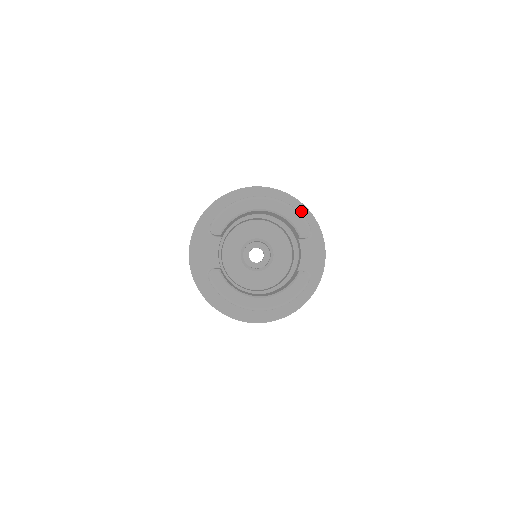
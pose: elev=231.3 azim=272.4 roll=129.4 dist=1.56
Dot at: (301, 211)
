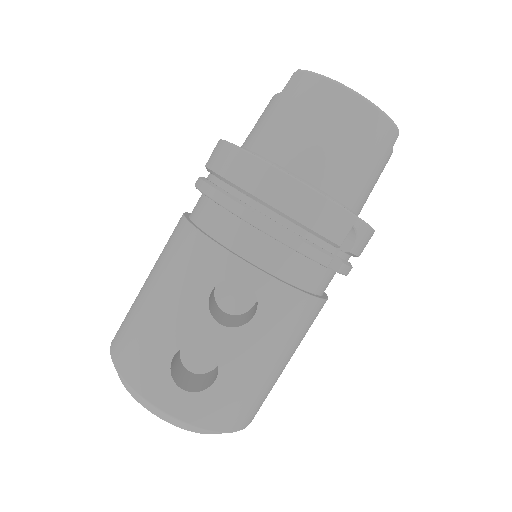
Dot at: occluded
